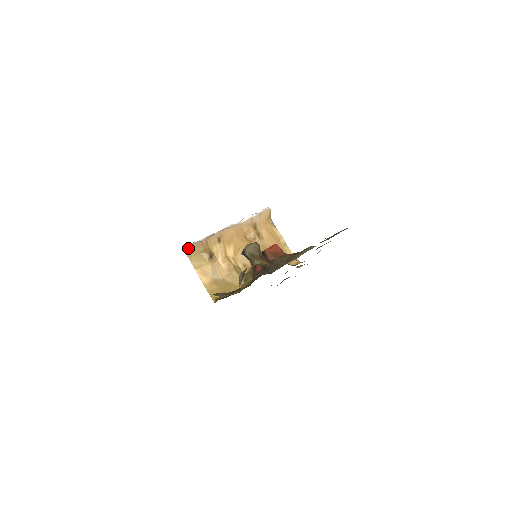
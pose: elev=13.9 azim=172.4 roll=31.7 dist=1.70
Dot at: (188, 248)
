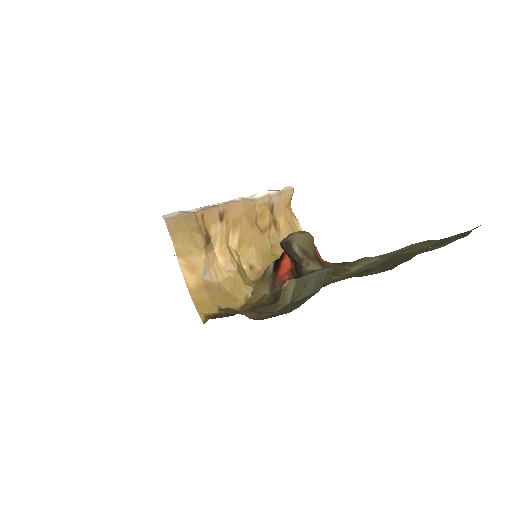
Dot at: (172, 218)
